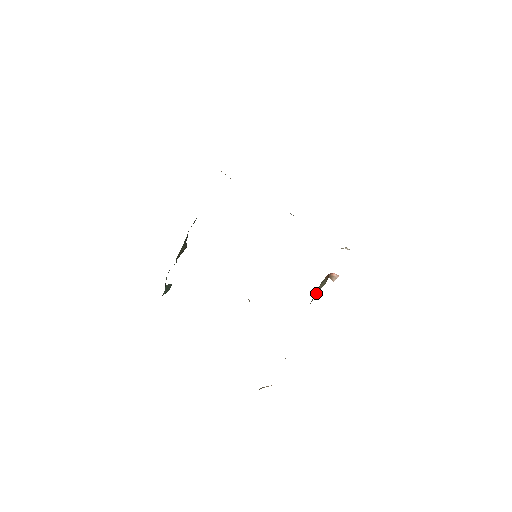
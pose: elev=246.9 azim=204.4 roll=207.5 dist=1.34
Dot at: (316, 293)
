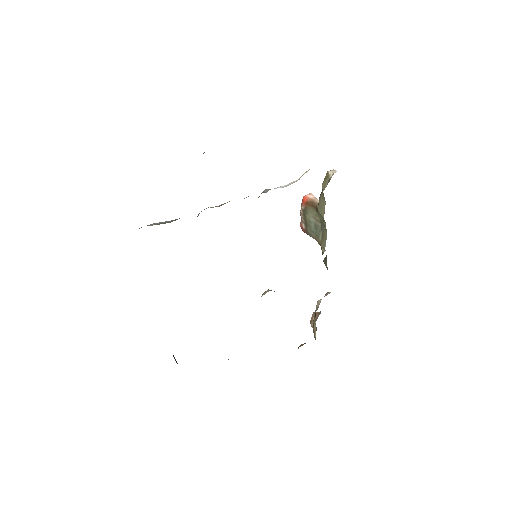
Dot at: (310, 226)
